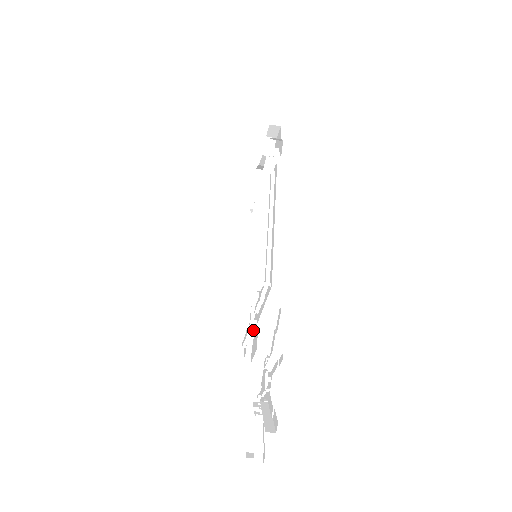
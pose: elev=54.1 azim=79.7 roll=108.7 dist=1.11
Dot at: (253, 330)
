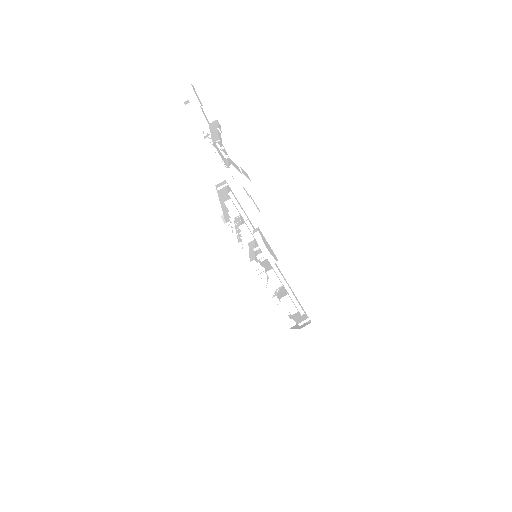
Dot at: (267, 252)
